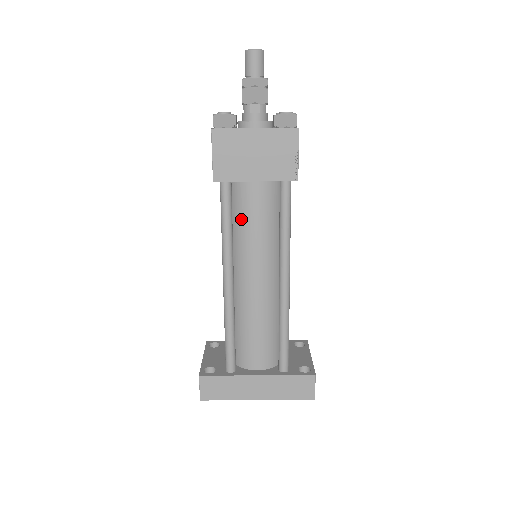
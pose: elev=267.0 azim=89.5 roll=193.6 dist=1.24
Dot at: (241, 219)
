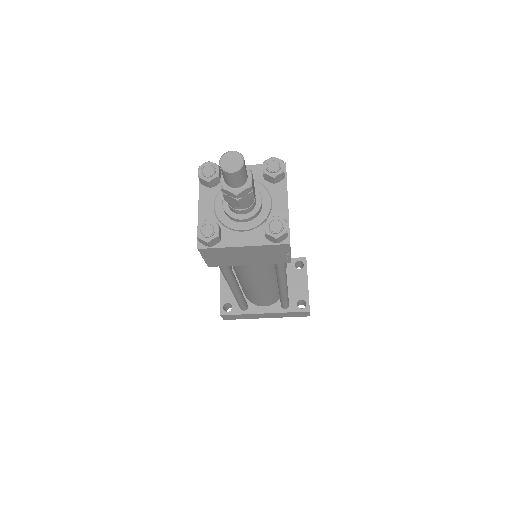
Dot at: (239, 265)
